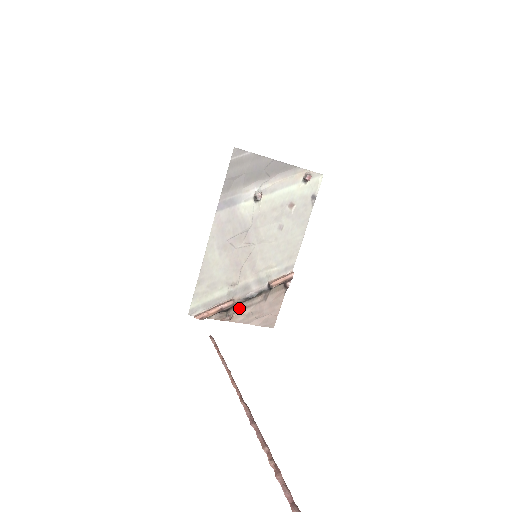
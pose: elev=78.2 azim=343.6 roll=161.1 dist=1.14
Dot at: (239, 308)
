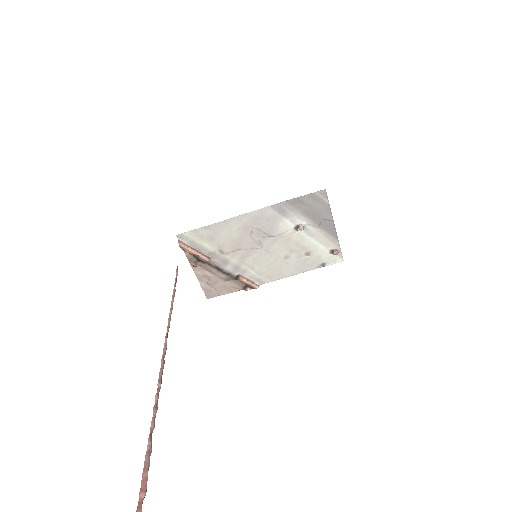
Dot at: (207, 267)
